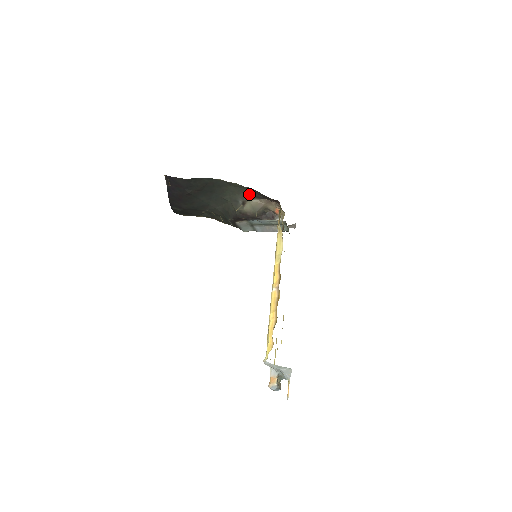
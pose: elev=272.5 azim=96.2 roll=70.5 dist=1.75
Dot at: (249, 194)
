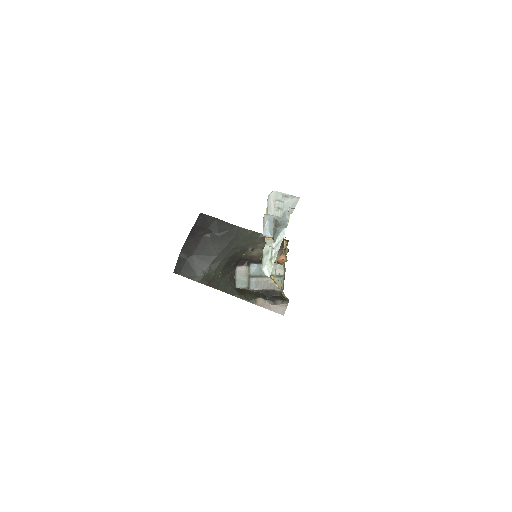
Dot at: (261, 243)
